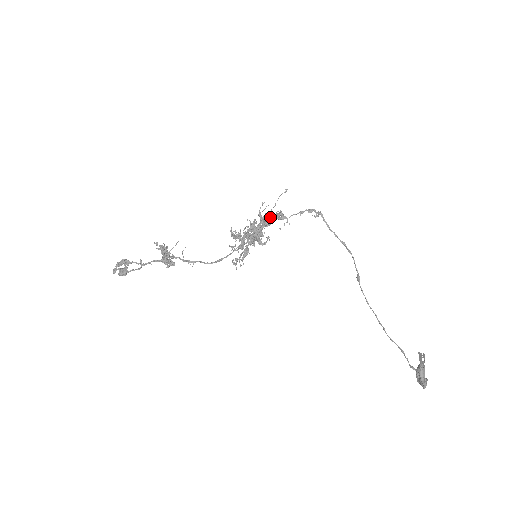
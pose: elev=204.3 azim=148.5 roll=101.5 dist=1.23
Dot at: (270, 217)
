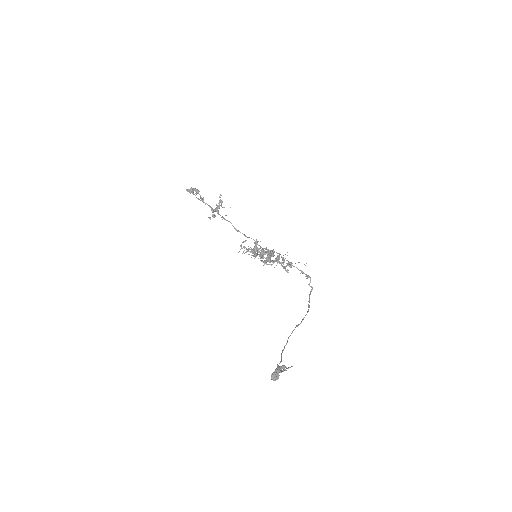
Dot at: occluded
